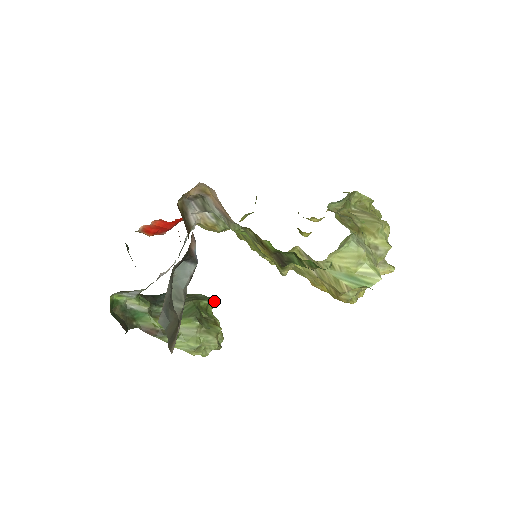
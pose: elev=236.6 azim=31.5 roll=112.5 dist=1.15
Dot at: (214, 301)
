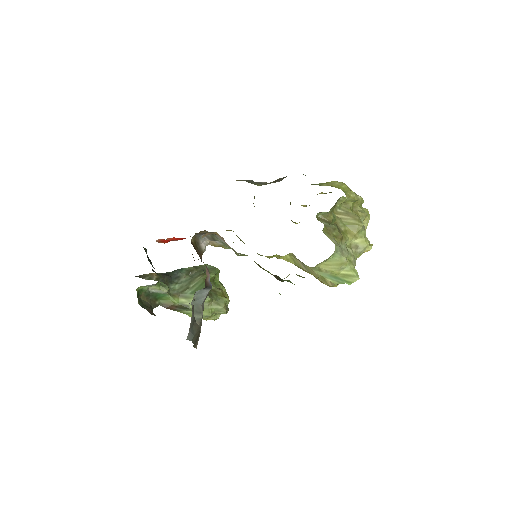
Dot at: (219, 271)
